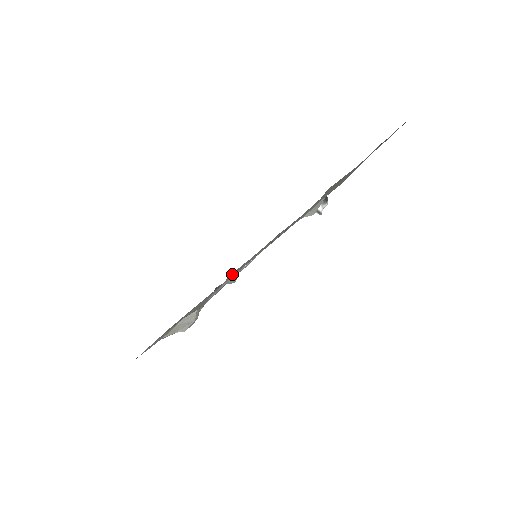
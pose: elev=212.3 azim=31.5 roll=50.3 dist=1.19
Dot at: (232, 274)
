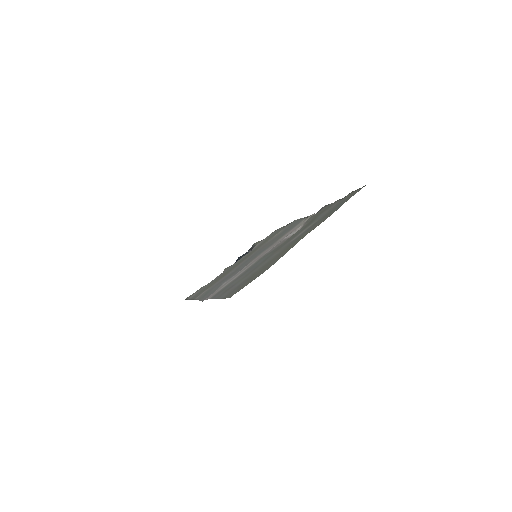
Dot at: (260, 242)
